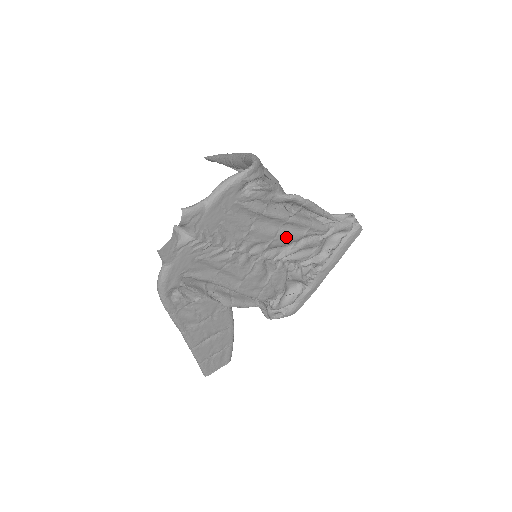
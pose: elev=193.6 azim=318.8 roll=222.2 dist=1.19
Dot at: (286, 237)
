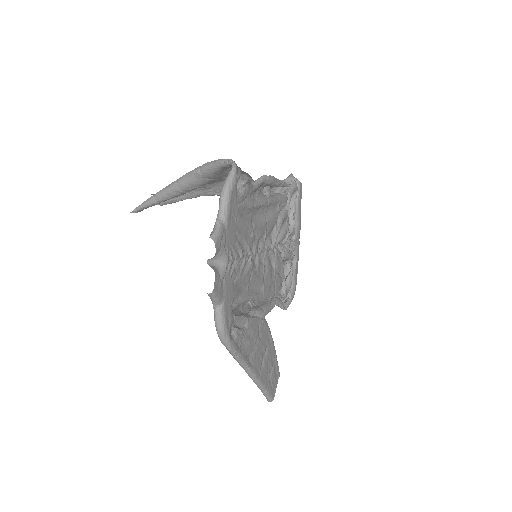
Dot at: (271, 221)
